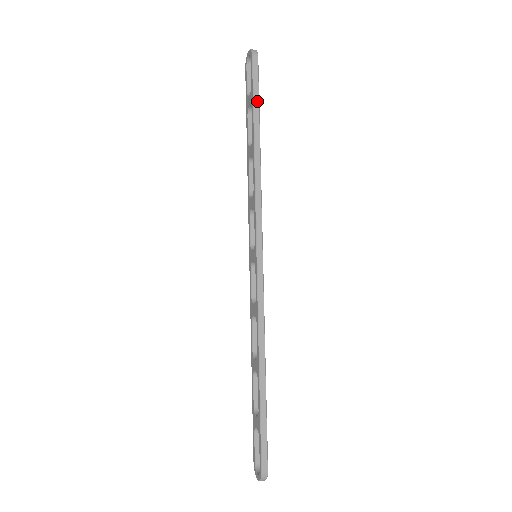
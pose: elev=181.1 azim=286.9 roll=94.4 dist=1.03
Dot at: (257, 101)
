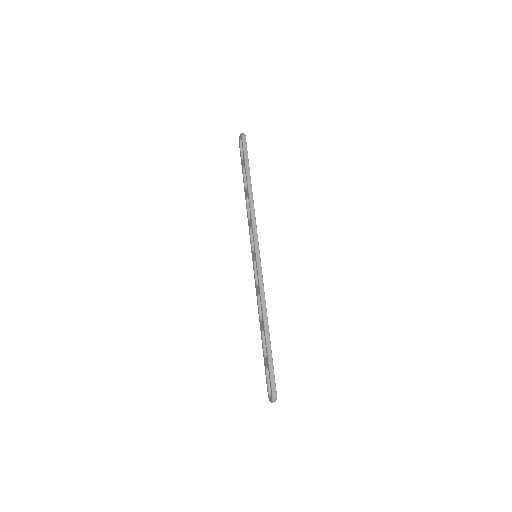
Dot at: (247, 162)
